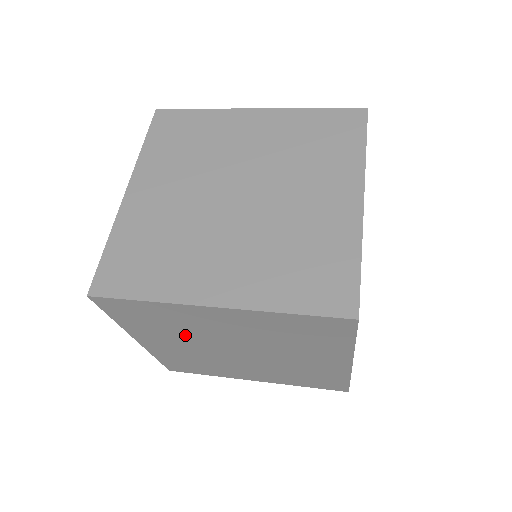
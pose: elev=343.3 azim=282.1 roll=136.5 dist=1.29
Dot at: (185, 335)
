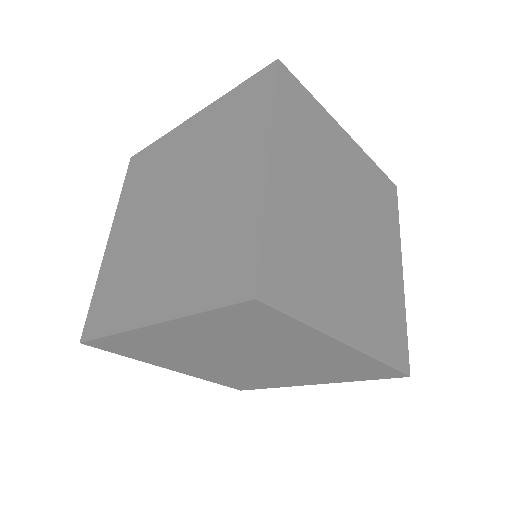
Dot at: (186, 356)
